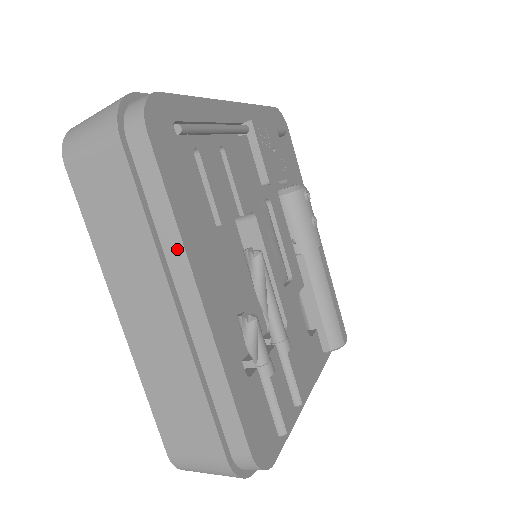
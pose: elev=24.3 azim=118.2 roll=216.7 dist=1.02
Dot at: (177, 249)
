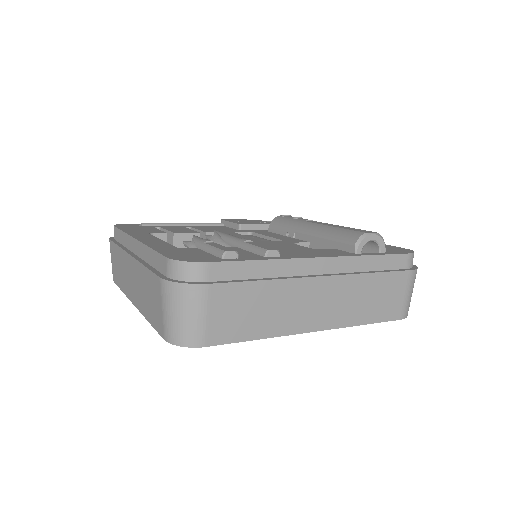
Dot at: (127, 239)
